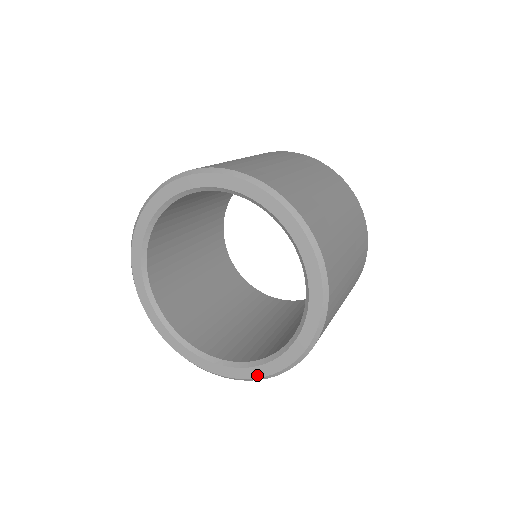
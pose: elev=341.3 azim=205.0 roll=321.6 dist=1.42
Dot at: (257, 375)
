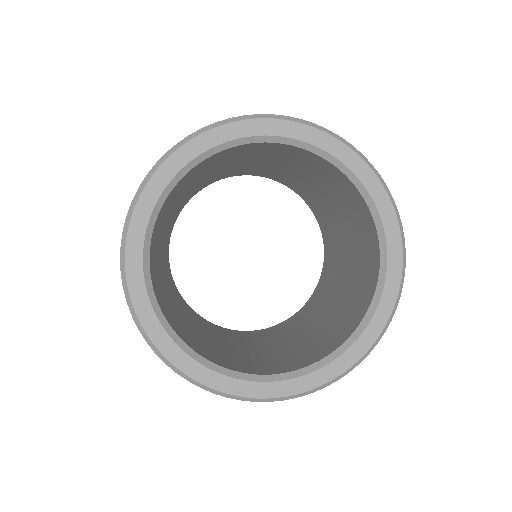
Dot at: (197, 376)
